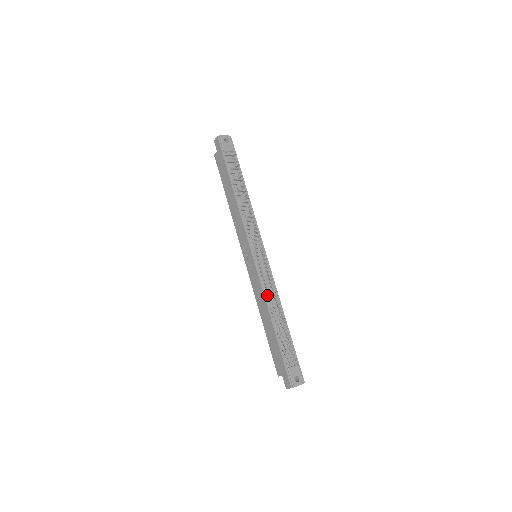
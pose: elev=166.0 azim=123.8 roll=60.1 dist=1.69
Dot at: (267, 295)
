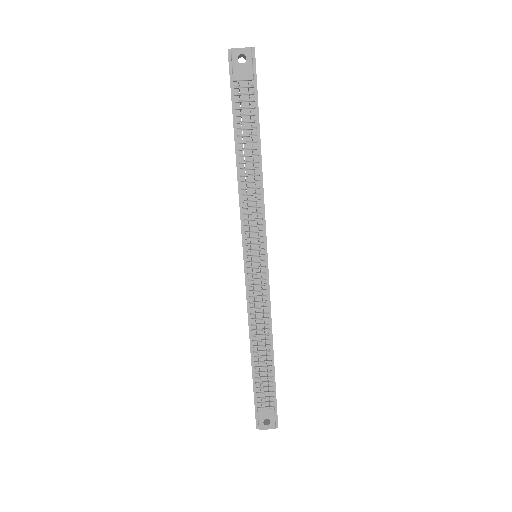
Dot at: (253, 317)
